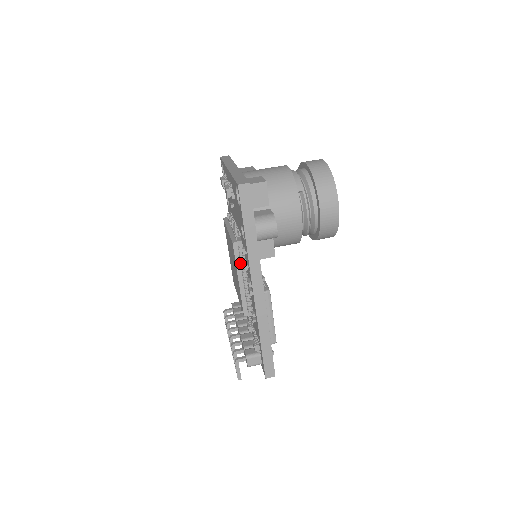
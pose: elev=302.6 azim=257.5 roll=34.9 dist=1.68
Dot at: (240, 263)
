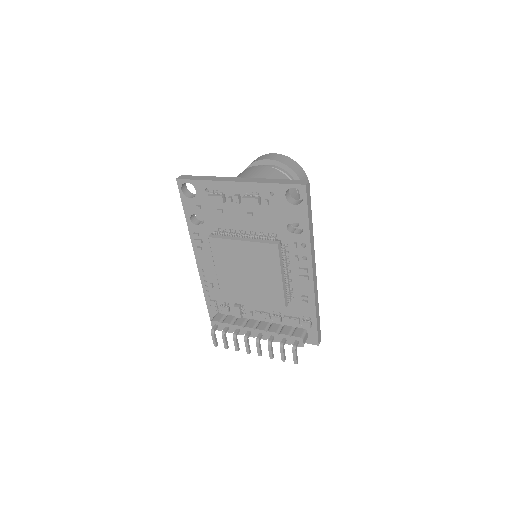
Dot at: (282, 260)
